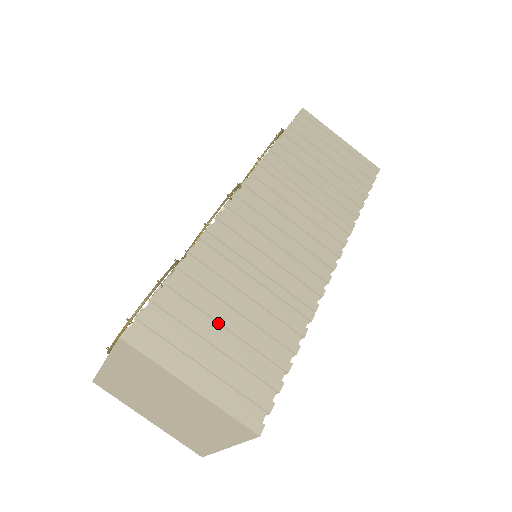
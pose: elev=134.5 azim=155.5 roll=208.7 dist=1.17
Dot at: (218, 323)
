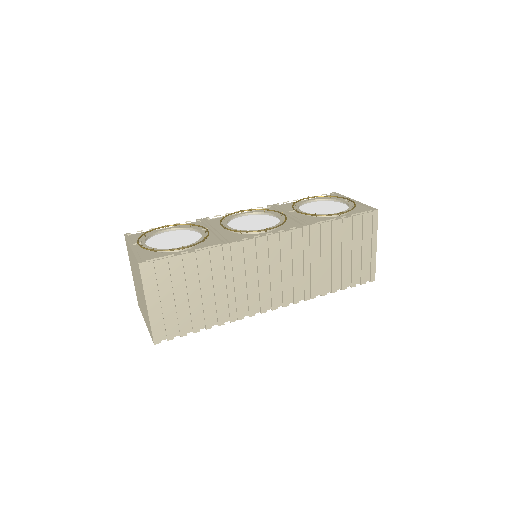
Dot at: (187, 290)
